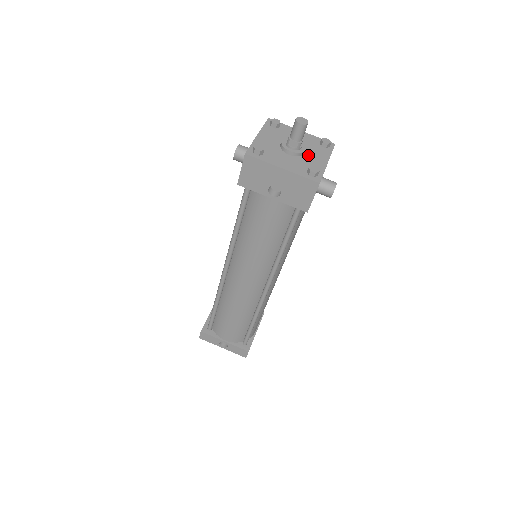
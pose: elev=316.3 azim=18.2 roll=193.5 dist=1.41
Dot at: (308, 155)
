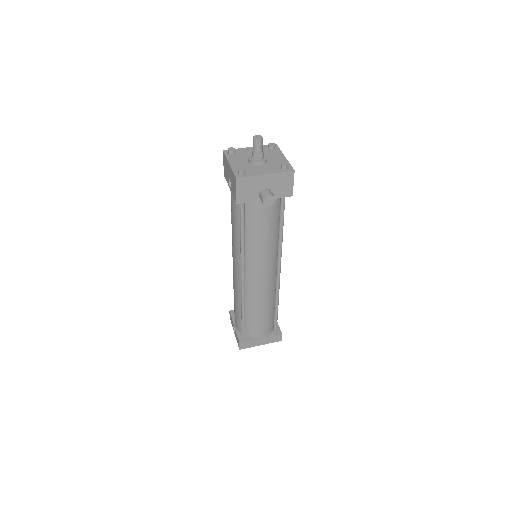
Dot at: (260, 166)
